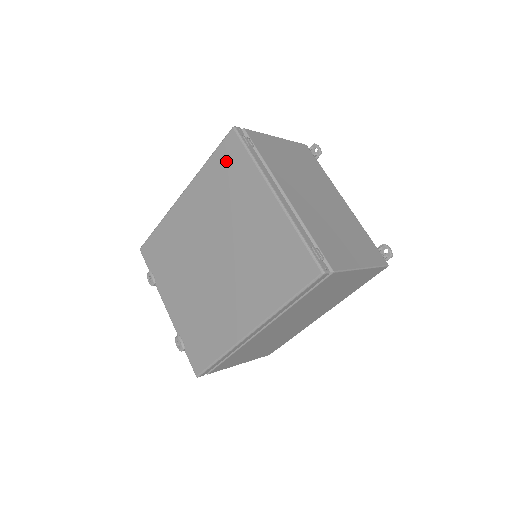
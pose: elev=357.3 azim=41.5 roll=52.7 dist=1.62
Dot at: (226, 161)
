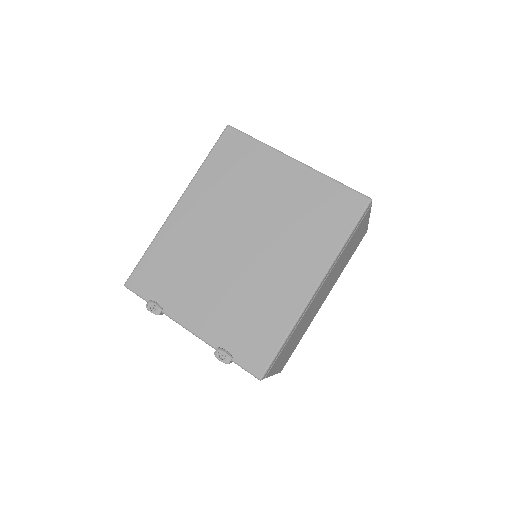
Dot at: (229, 154)
